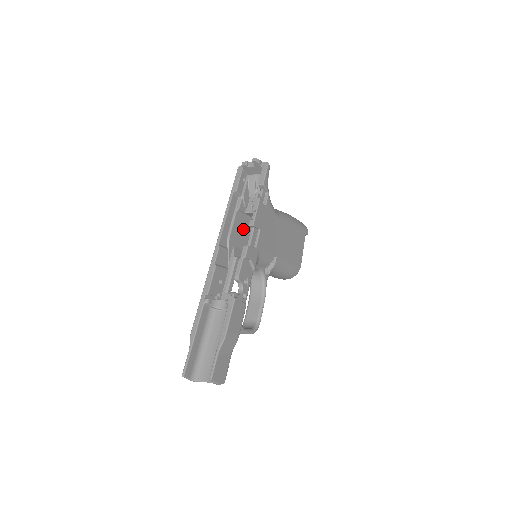
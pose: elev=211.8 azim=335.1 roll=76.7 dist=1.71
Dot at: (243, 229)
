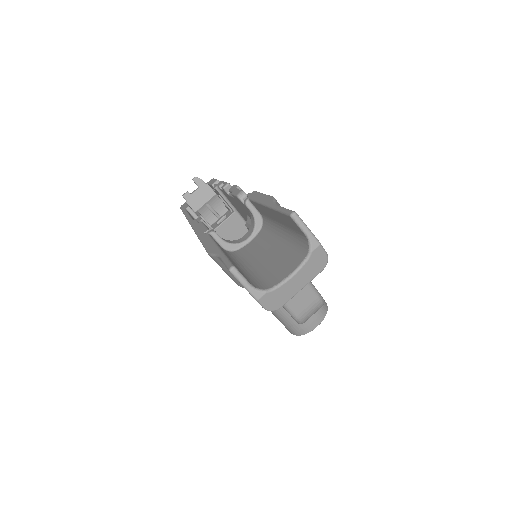
Dot at: occluded
